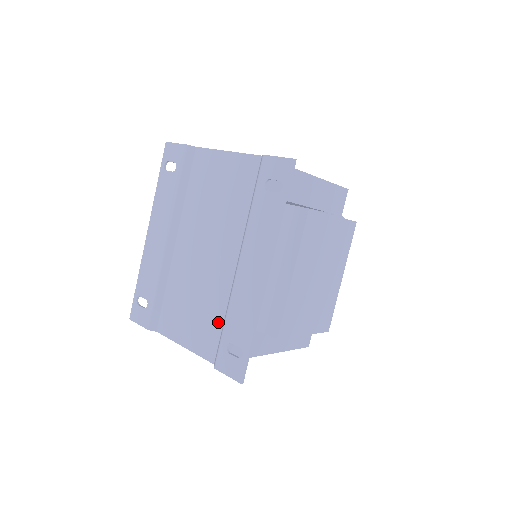
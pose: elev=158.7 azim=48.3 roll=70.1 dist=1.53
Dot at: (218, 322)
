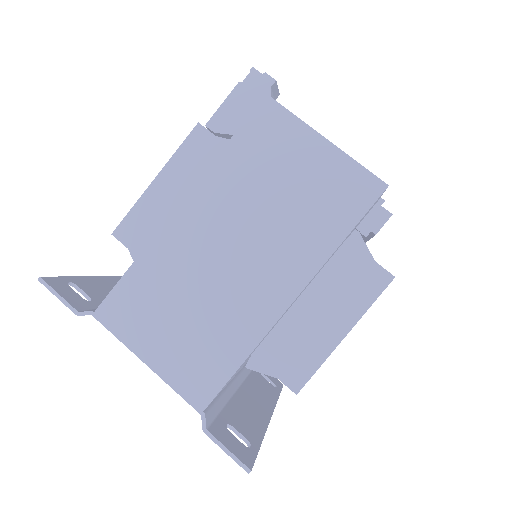
Dot at: occluded
